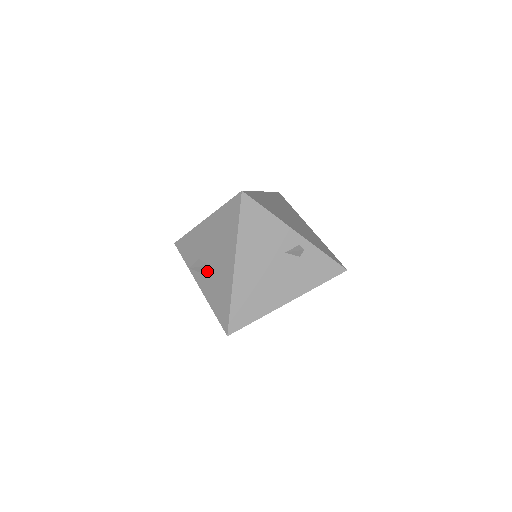
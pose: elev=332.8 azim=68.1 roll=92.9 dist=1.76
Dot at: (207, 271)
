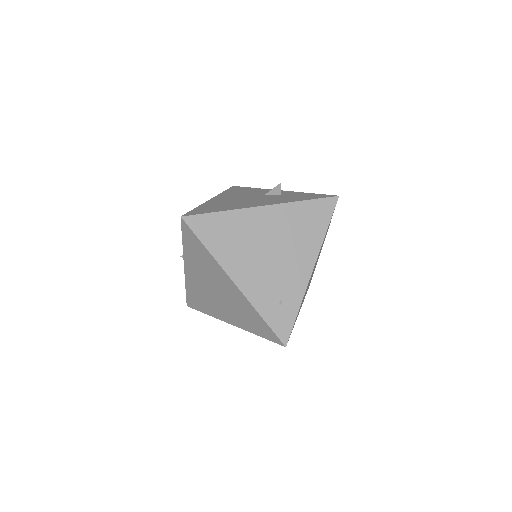
Dot at: occluded
